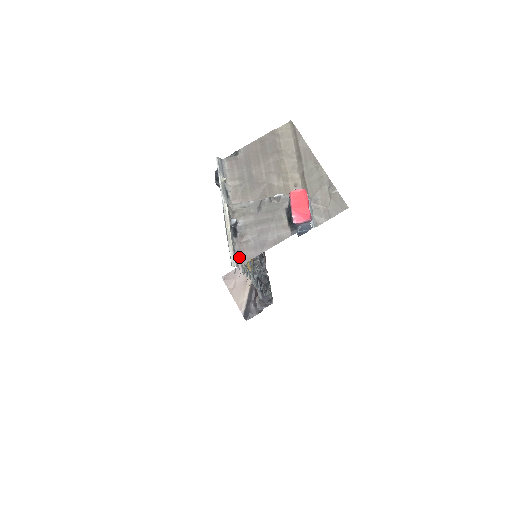
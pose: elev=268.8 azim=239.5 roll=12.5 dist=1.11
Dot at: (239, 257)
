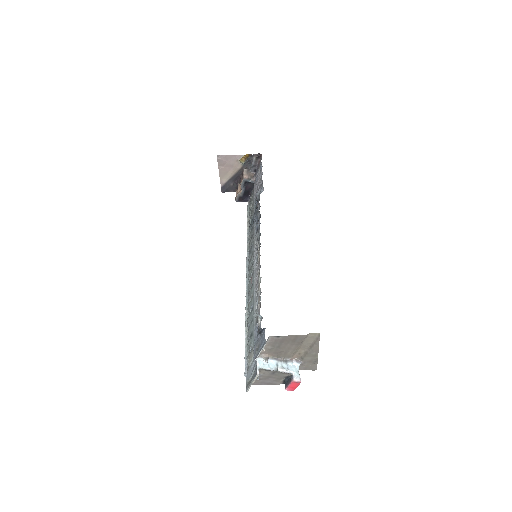
Dot at: occluded
